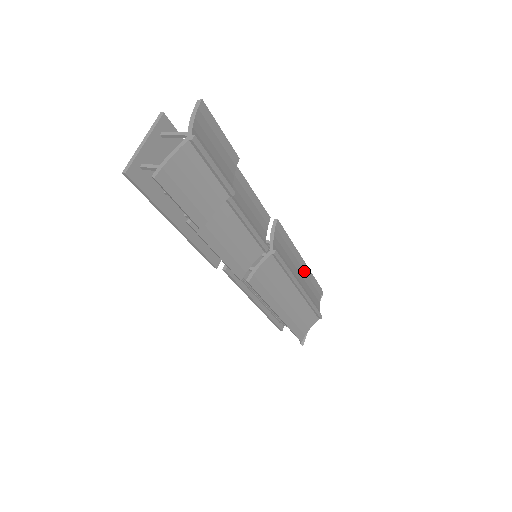
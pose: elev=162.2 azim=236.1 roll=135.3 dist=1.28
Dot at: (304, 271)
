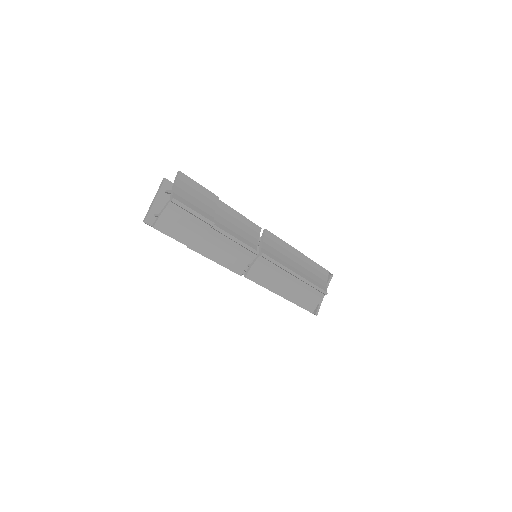
Dot at: (303, 261)
